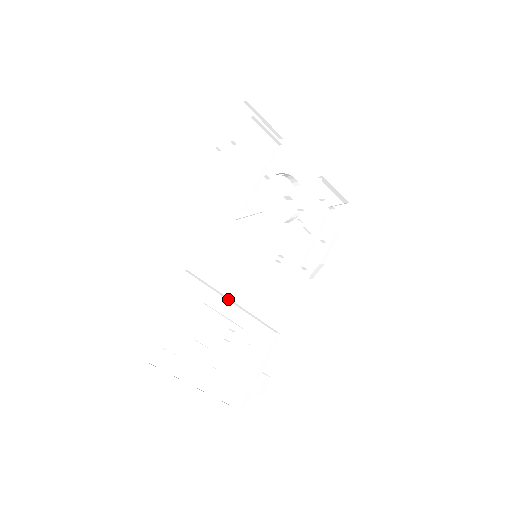
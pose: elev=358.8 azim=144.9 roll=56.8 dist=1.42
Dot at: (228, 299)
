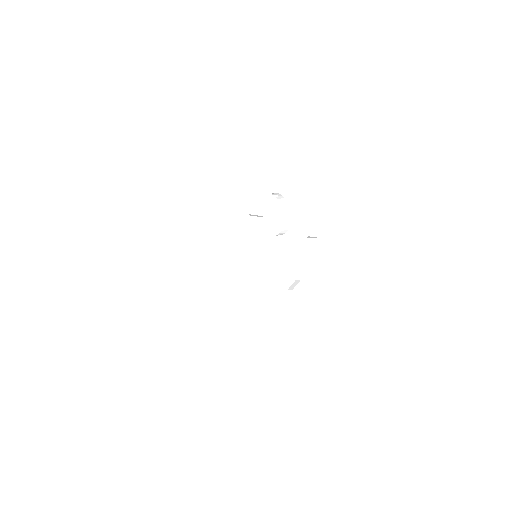
Dot at: (234, 287)
